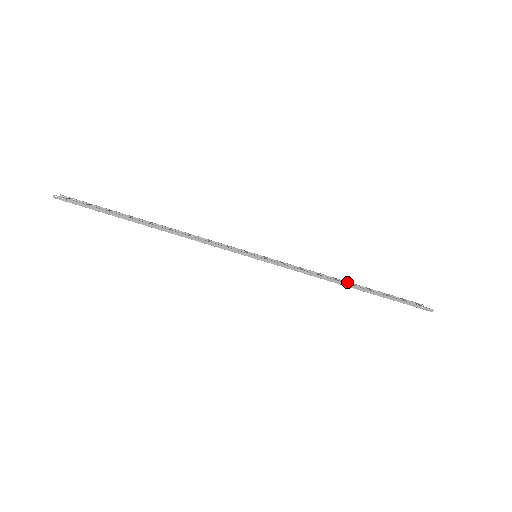
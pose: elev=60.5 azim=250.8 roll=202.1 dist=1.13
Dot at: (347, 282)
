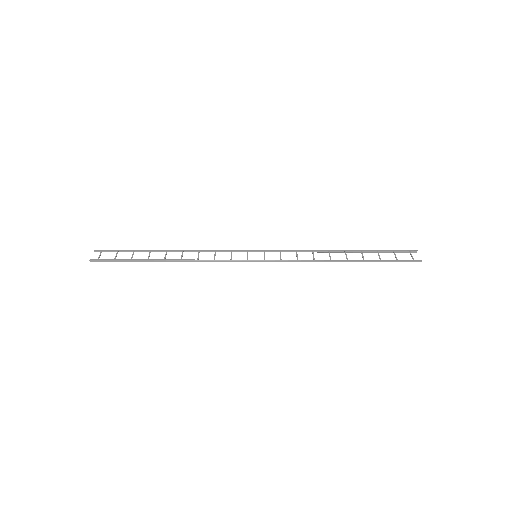
Dot at: (341, 251)
